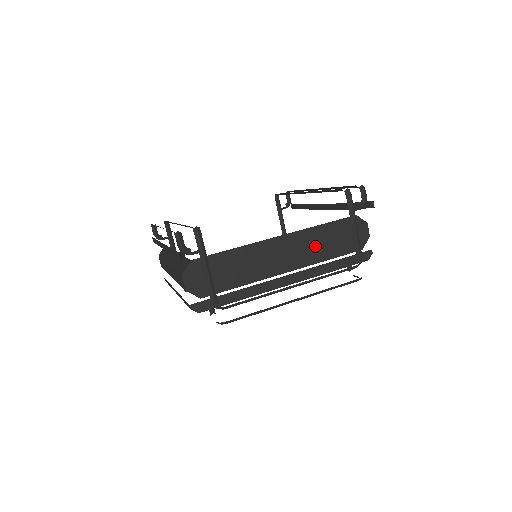
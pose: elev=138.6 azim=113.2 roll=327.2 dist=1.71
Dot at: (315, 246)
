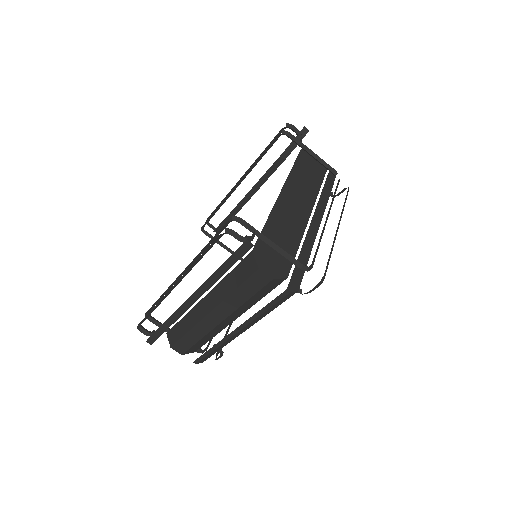
Dot at: (304, 185)
